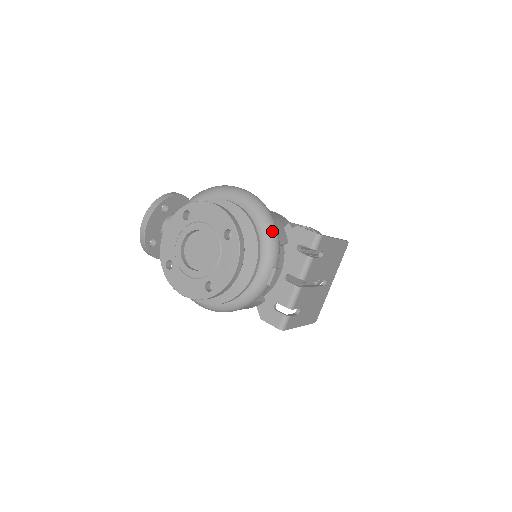
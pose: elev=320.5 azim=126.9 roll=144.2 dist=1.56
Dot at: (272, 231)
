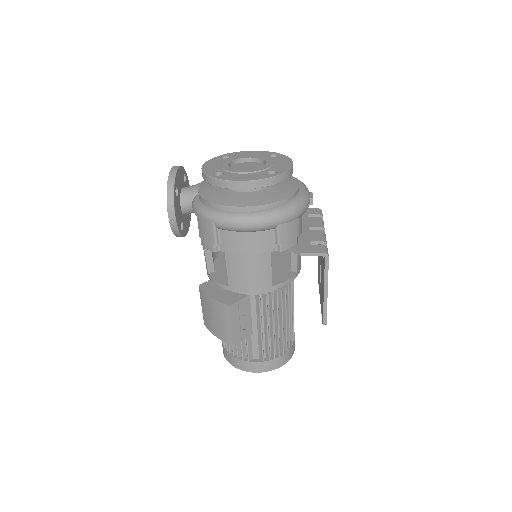
Dot at: occluded
